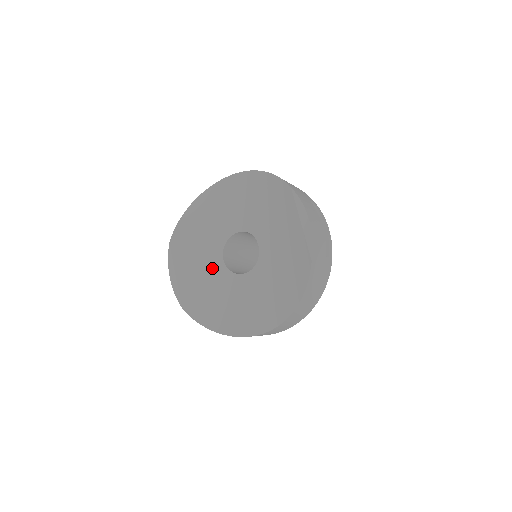
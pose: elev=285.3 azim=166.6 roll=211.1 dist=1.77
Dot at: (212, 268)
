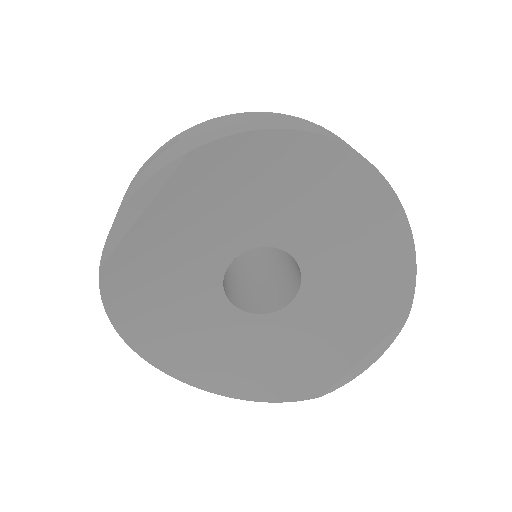
Dot at: (205, 256)
